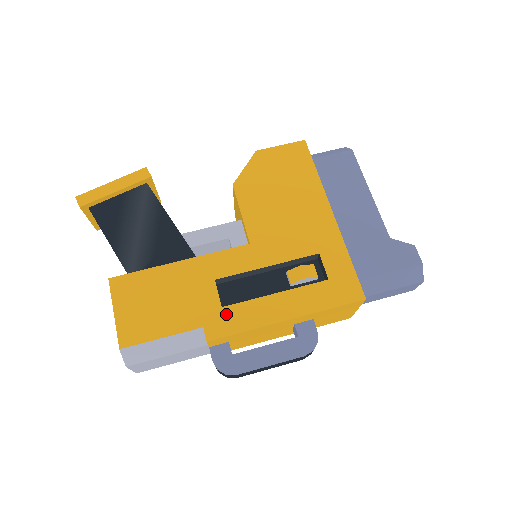
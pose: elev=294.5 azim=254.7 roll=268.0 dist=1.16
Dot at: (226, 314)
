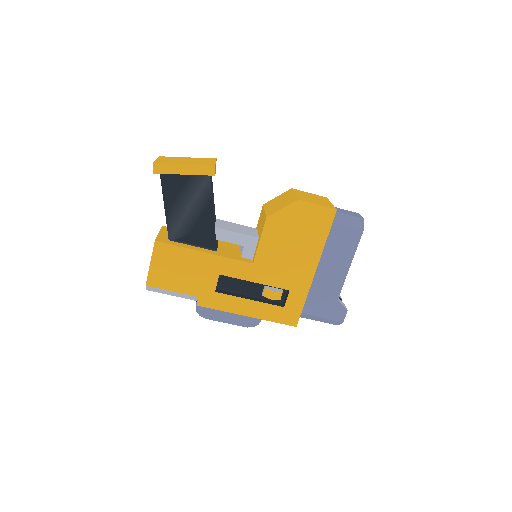
Dot at: (215, 297)
